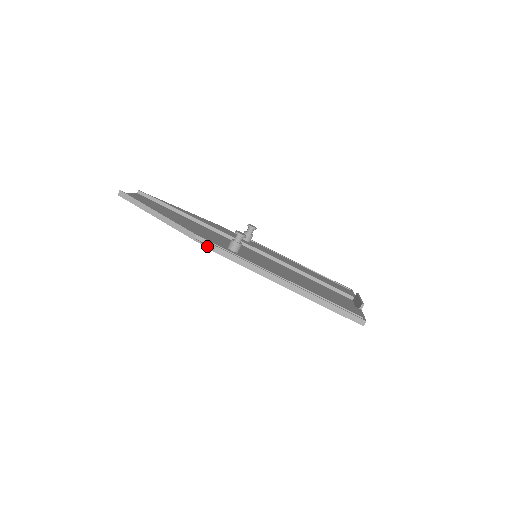
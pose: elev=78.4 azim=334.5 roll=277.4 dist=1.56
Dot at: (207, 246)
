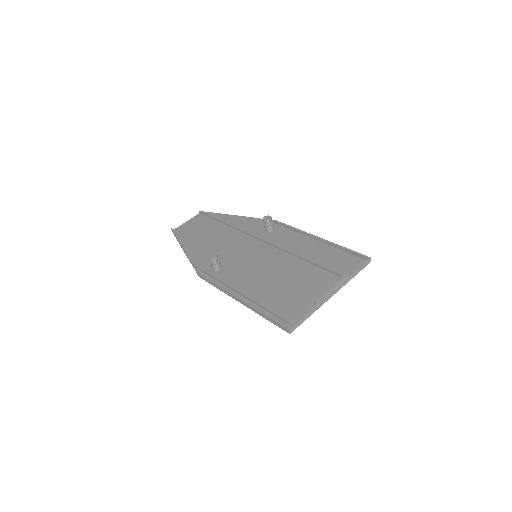
Dot at: (196, 272)
